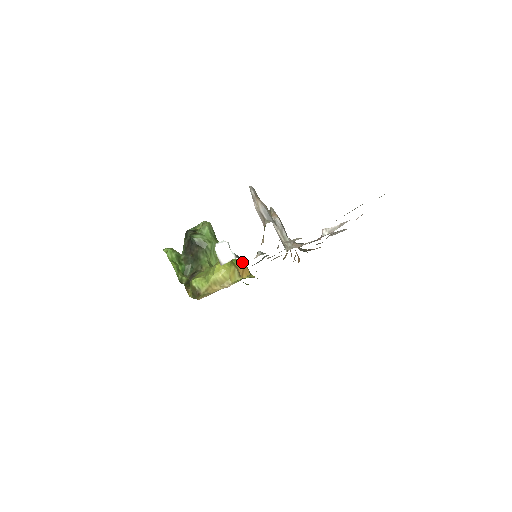
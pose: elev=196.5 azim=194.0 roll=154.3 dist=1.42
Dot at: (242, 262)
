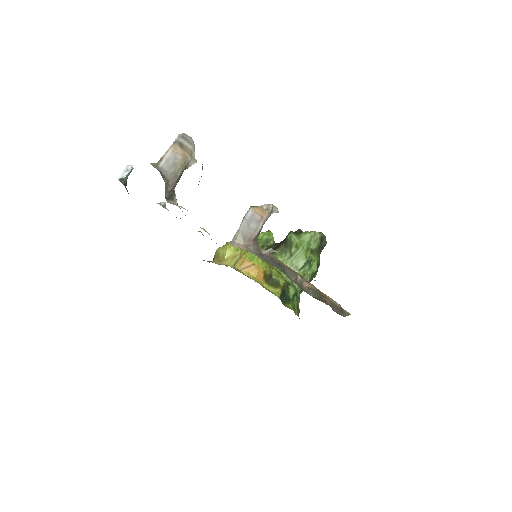
Dot at: (260, 261)
